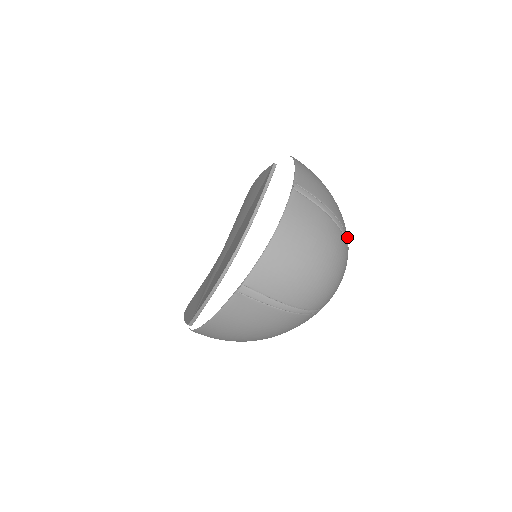
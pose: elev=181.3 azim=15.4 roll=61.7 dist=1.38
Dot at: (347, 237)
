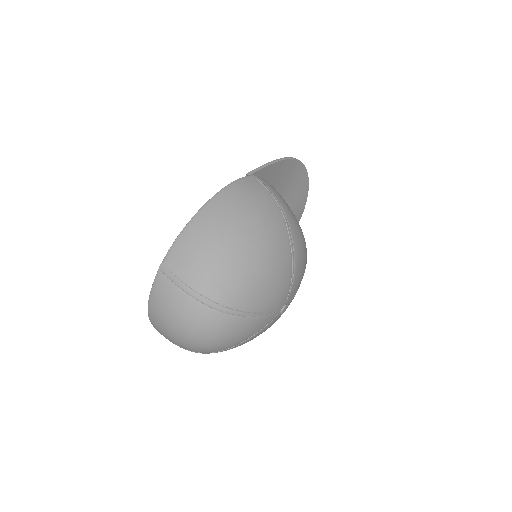
Dot at: (226, 304)
